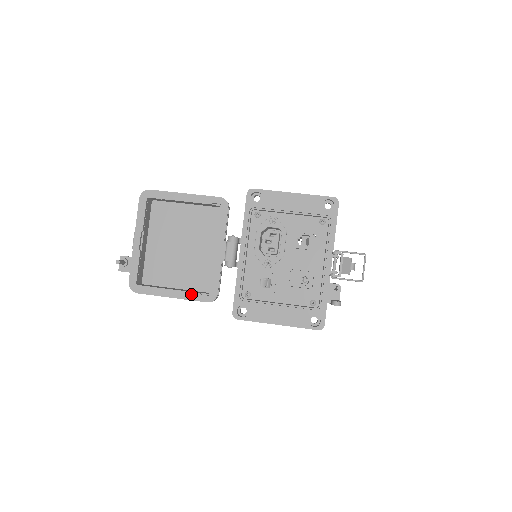
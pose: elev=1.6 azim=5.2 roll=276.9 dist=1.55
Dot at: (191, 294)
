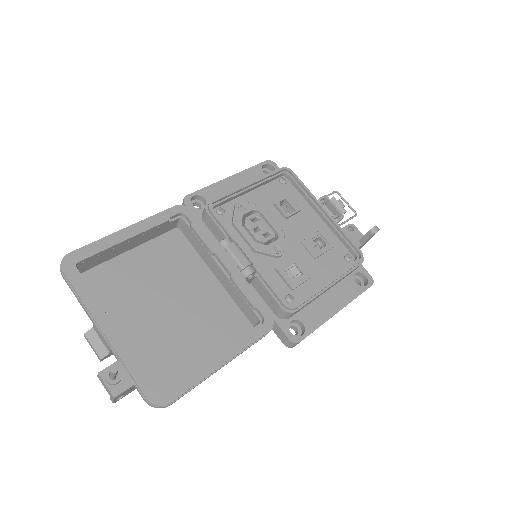
Dot at: (243, 339)
